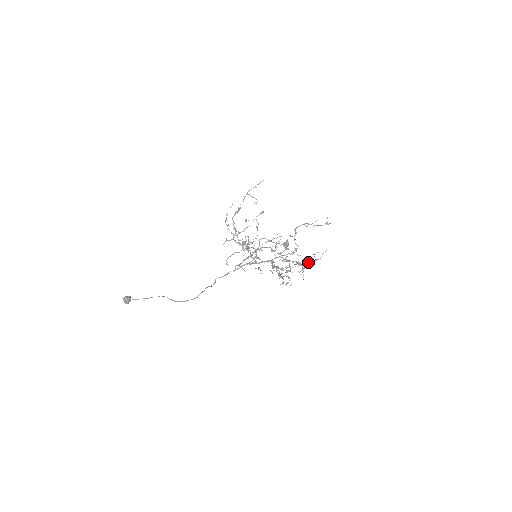
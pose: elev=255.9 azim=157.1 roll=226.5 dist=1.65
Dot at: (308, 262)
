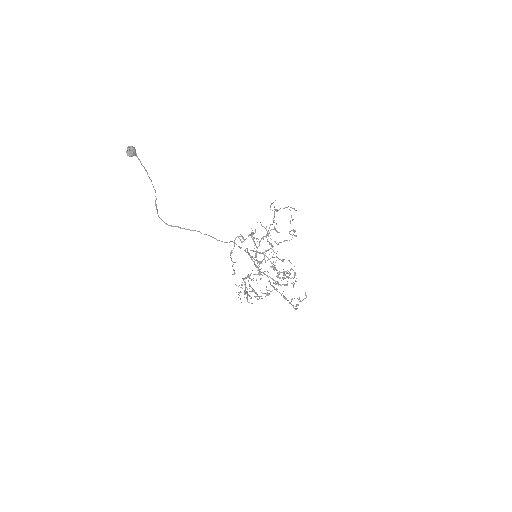
Dot at: occluded
